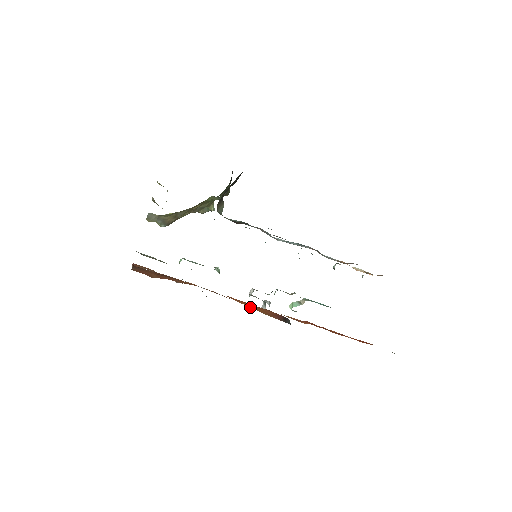
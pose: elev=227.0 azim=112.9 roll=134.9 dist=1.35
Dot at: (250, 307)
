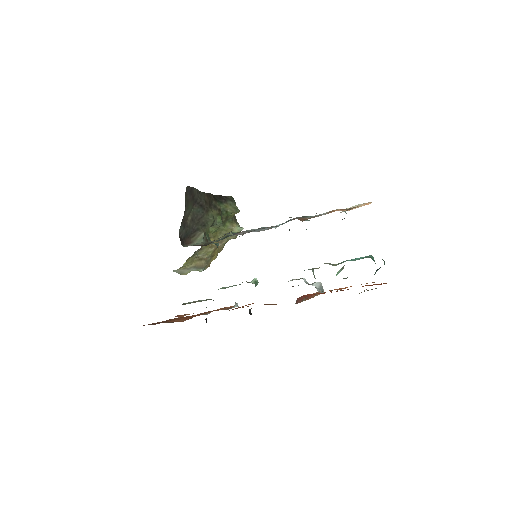
Dot at: occluded
